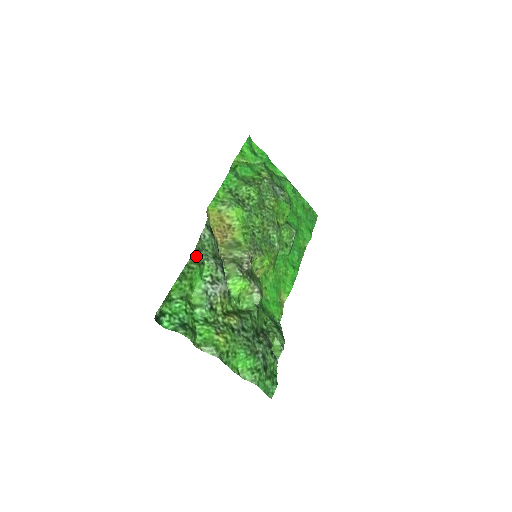
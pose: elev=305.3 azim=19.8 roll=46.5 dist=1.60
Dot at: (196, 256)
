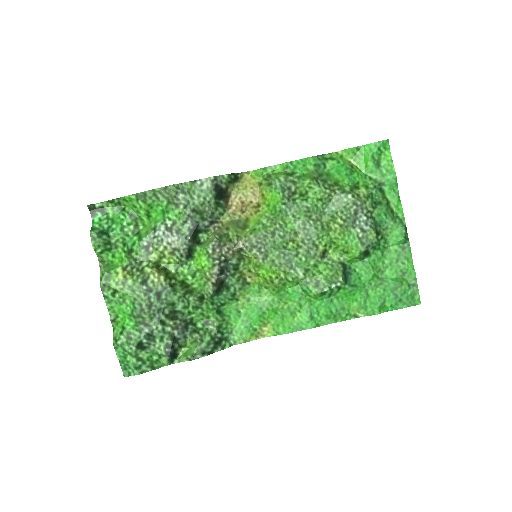
Dot at: (173, 192)
